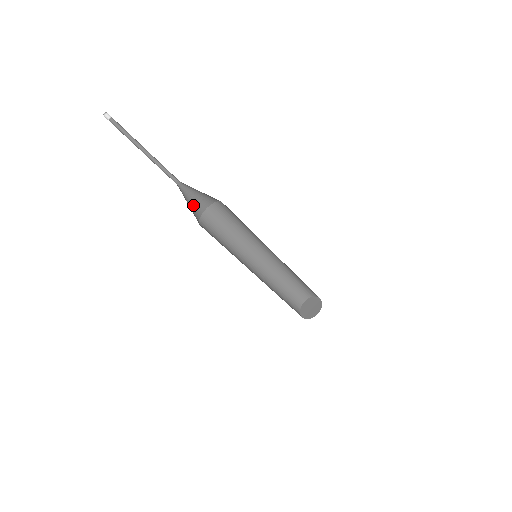
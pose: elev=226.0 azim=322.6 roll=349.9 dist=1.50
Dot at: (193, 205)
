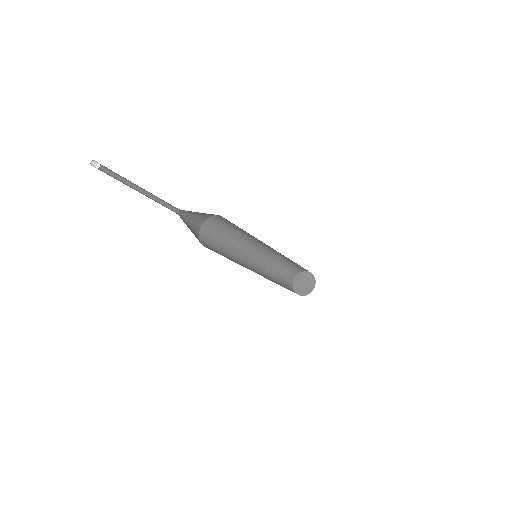
Dot at: (201, 214)
